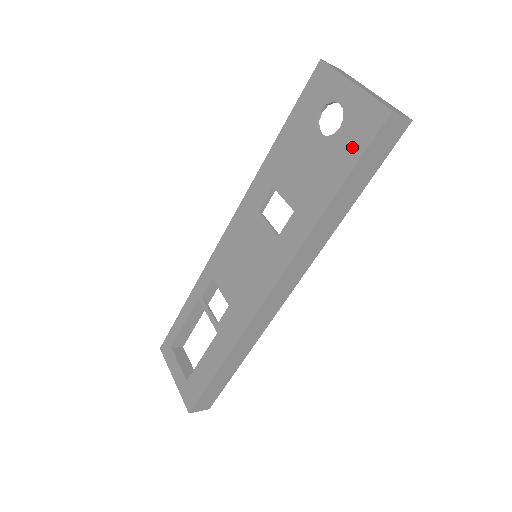
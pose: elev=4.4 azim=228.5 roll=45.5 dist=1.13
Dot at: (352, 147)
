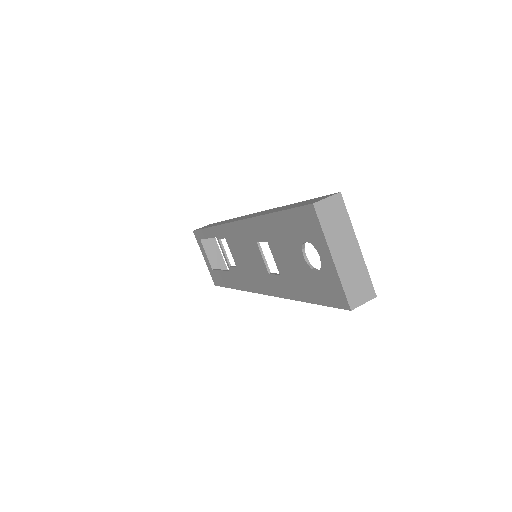
Dot at: (321, 293)
